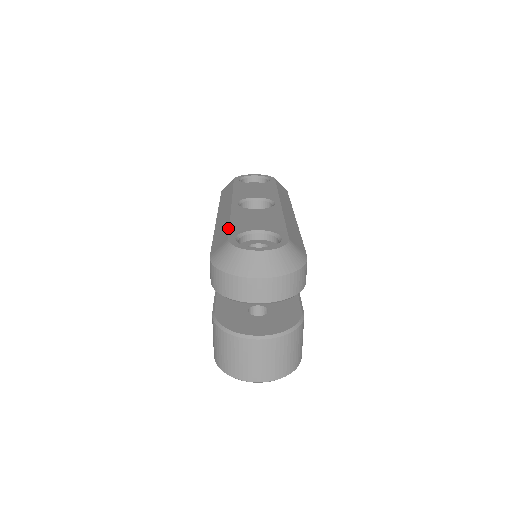
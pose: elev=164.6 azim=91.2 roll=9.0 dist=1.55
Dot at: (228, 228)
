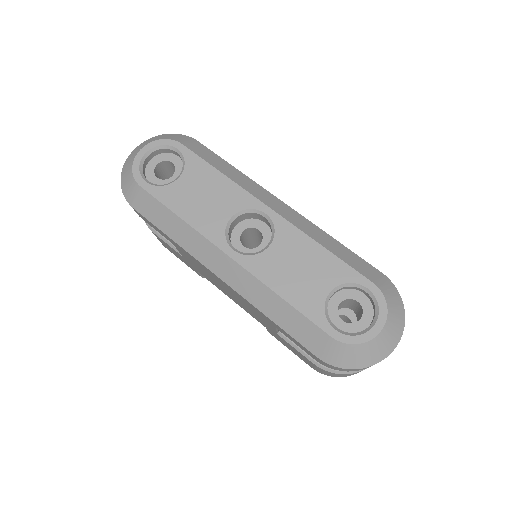
Dot at: (301, 315)
